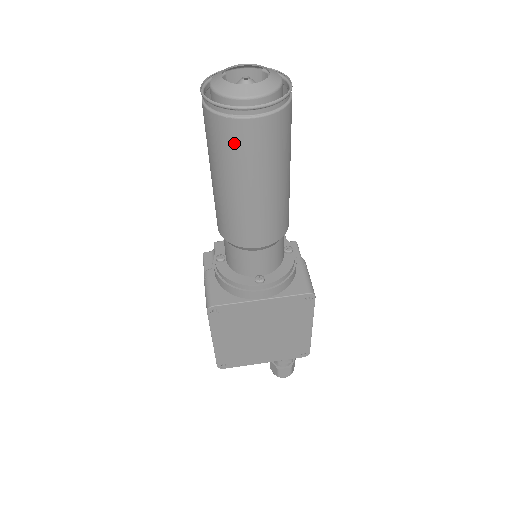
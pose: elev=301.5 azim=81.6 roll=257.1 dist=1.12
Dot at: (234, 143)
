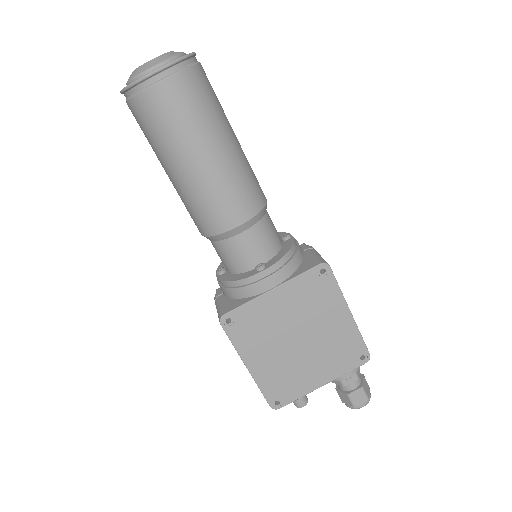
Dot at: (159, 115)
